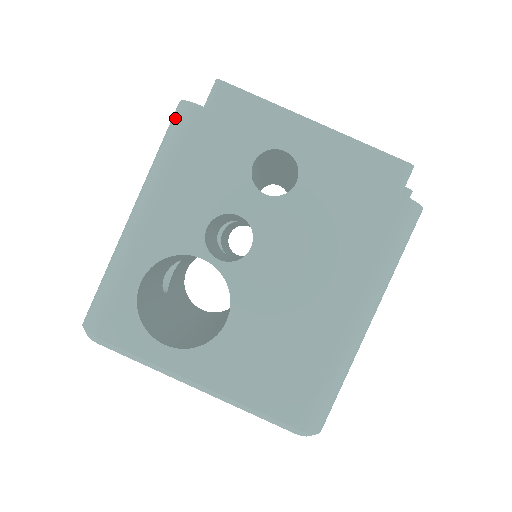
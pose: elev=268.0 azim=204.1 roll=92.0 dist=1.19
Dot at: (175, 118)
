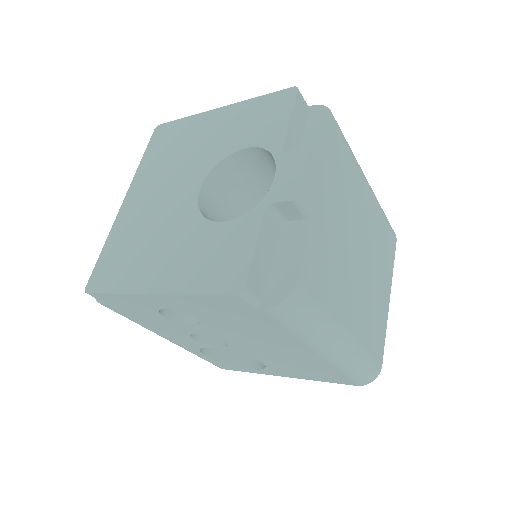
Dot at: occluded
